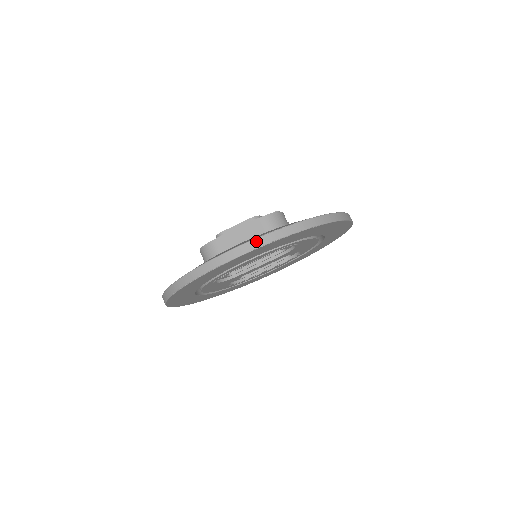
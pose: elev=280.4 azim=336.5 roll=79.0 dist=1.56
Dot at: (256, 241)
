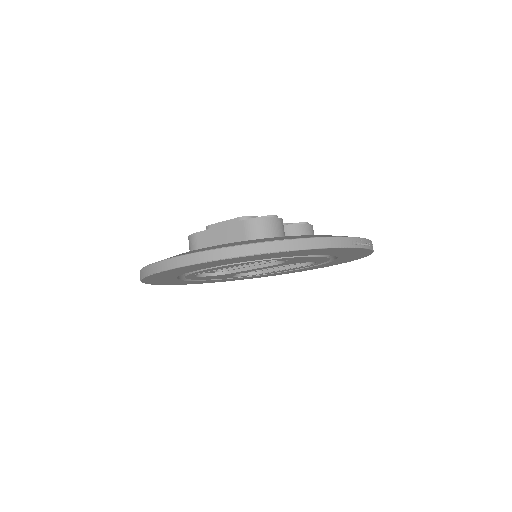
Dot at: (200, 255)
